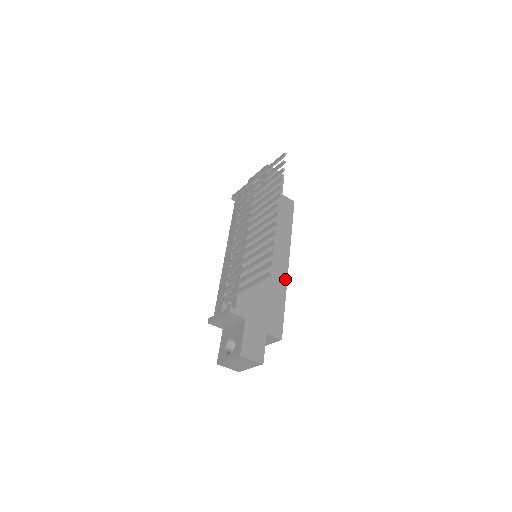
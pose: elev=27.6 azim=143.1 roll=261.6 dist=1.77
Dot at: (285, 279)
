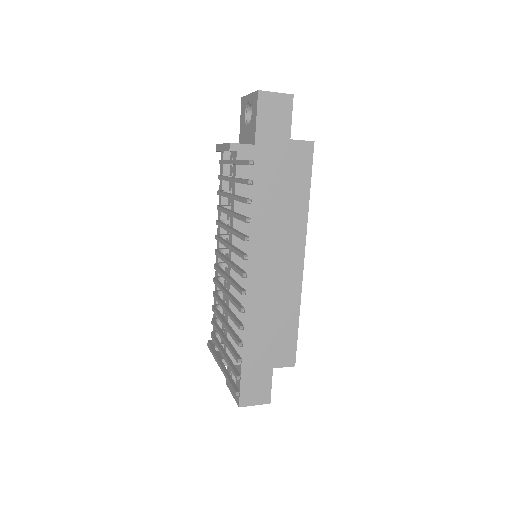
Dot at: (298, 285)
